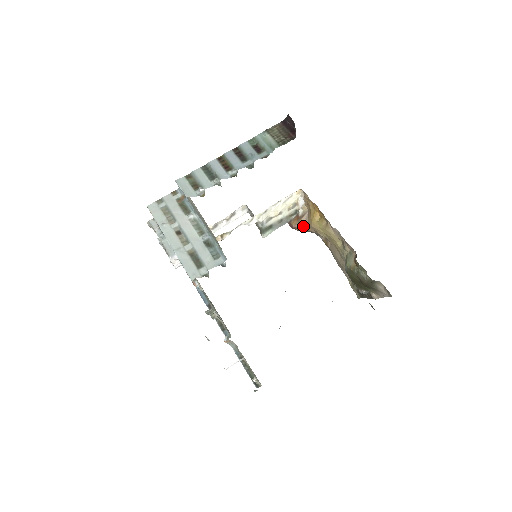
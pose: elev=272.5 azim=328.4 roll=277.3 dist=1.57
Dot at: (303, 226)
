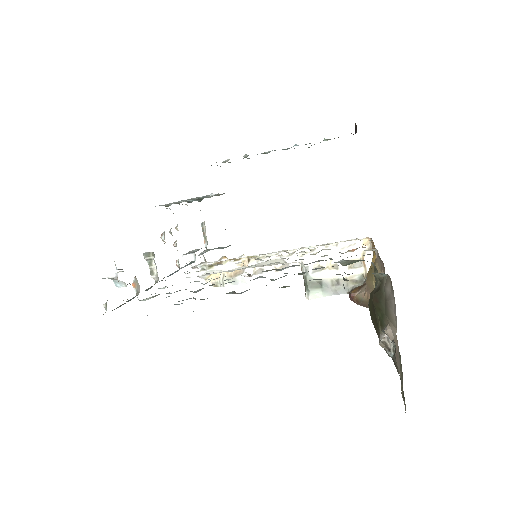
Dot at: (362, 292)
